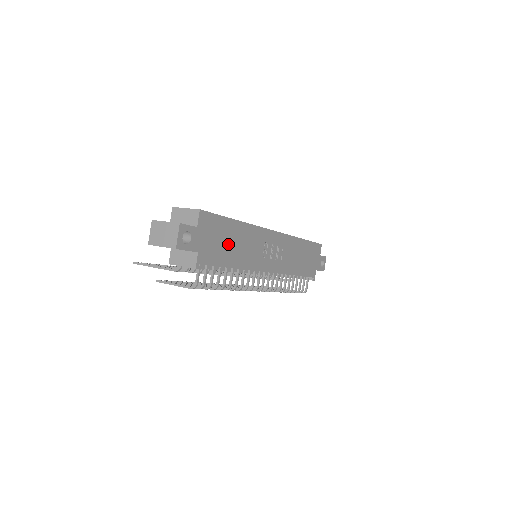
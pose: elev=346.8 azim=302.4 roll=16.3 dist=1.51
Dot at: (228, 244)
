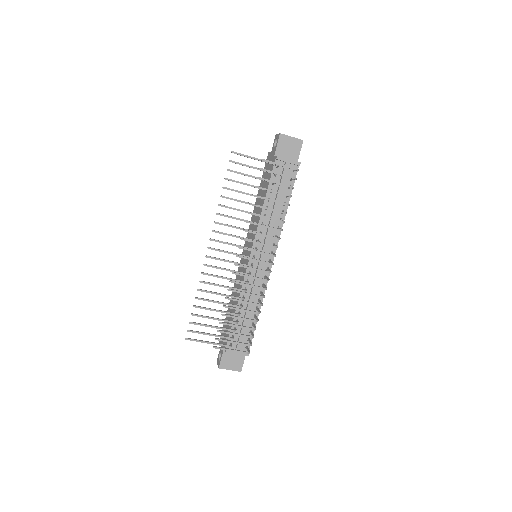
Dot at: occluded
